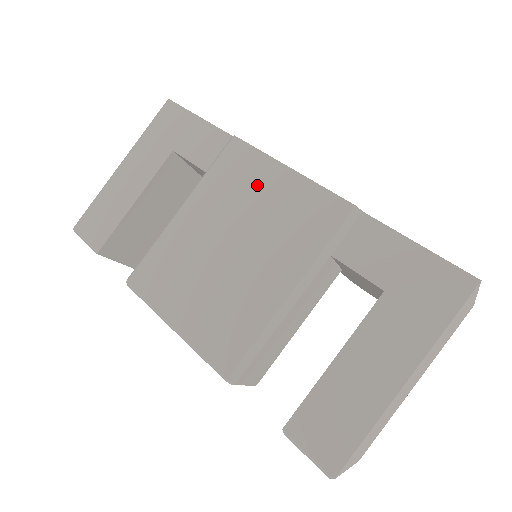
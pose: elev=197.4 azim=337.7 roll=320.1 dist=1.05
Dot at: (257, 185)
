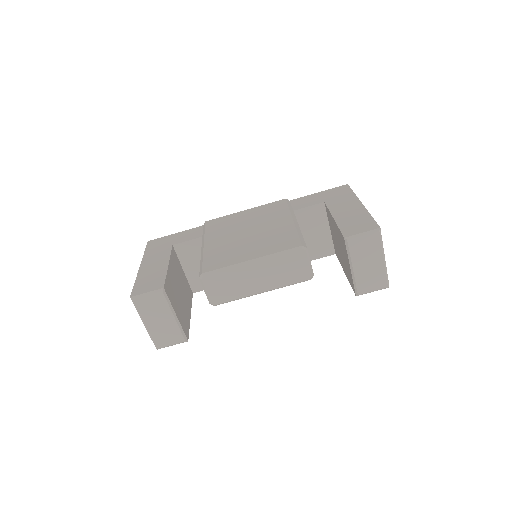
Dot at: (236, 219)
